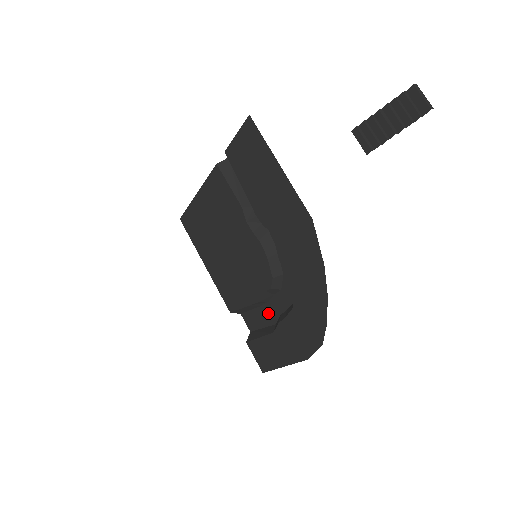
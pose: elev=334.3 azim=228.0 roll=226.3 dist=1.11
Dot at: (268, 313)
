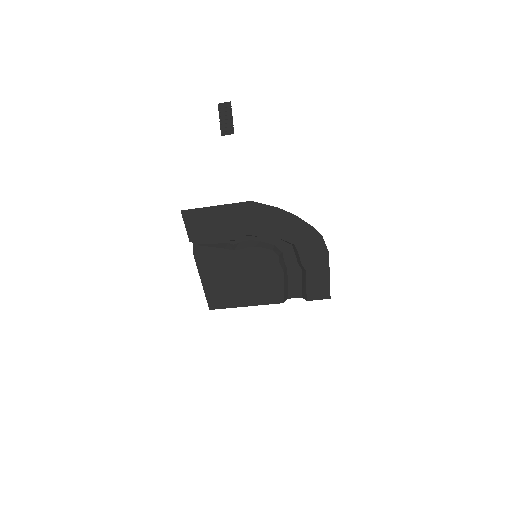
Dot at: (294, 273)
